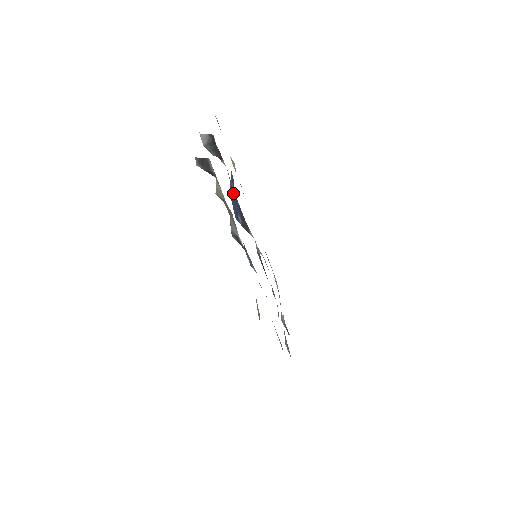
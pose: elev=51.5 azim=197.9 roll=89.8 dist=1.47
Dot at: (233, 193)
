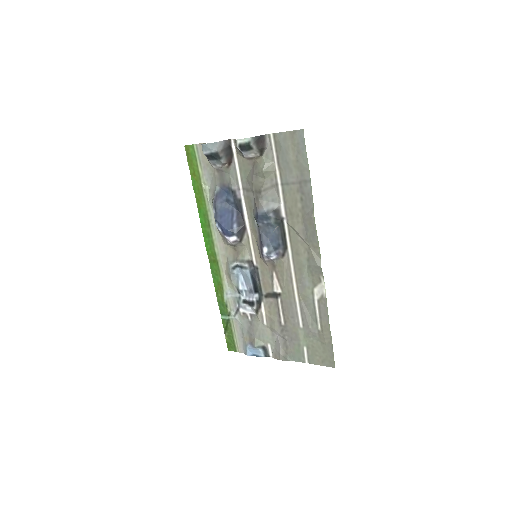
Dot at: (223, 206)
